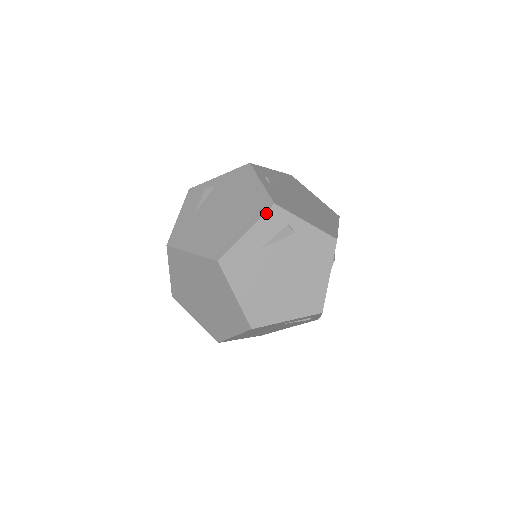
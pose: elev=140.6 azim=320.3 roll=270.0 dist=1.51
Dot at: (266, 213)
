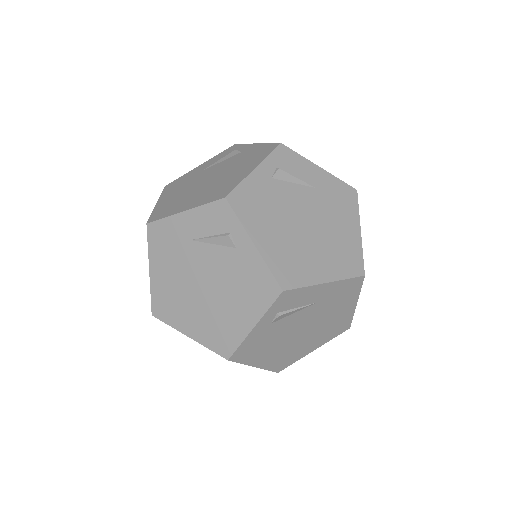
Dot at: (212, 203)
